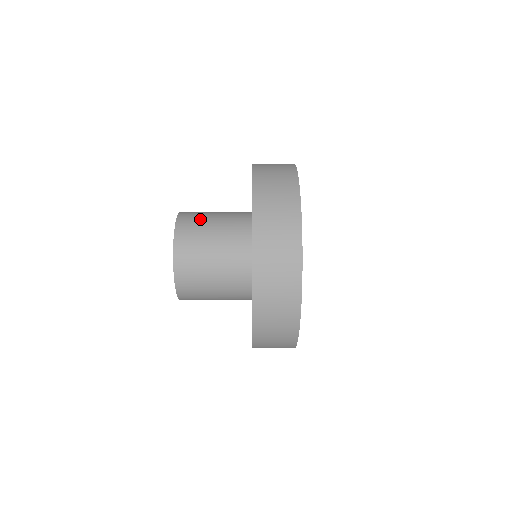
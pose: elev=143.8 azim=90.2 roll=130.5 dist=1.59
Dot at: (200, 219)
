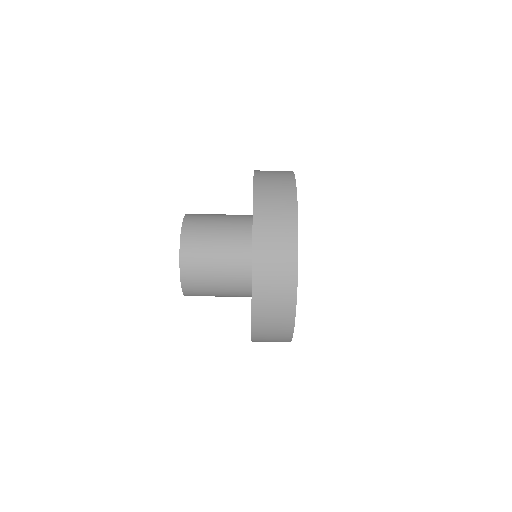
Dot at: (204, 293)
